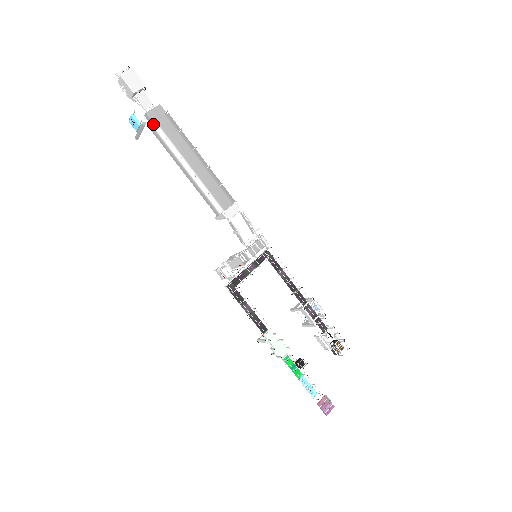
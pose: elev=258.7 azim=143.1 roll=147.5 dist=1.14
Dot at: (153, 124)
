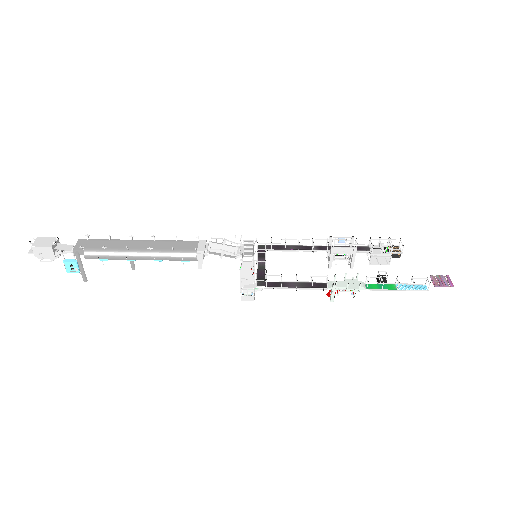
Dot at: (85, 251)
